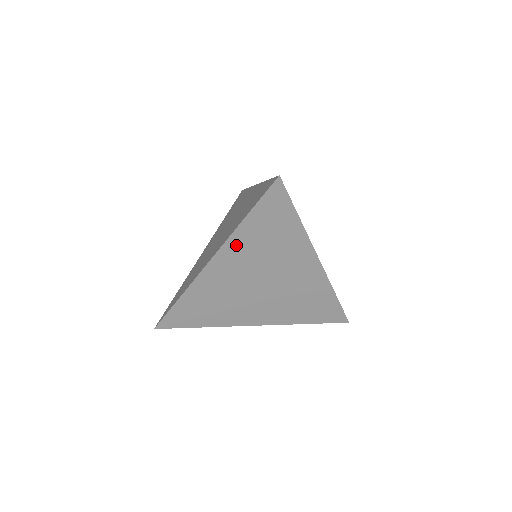
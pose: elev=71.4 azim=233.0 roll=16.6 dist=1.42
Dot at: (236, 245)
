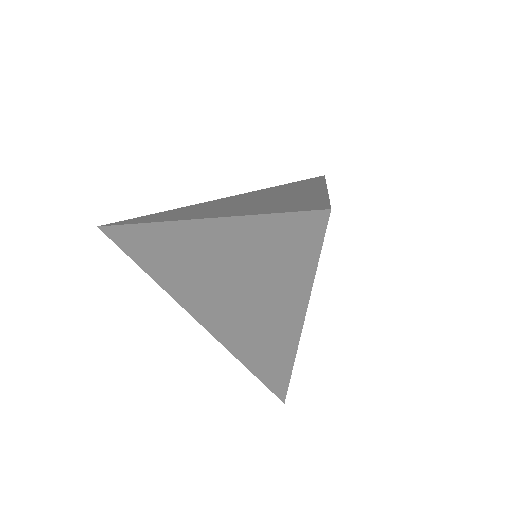
Dot at: (226, 232)
